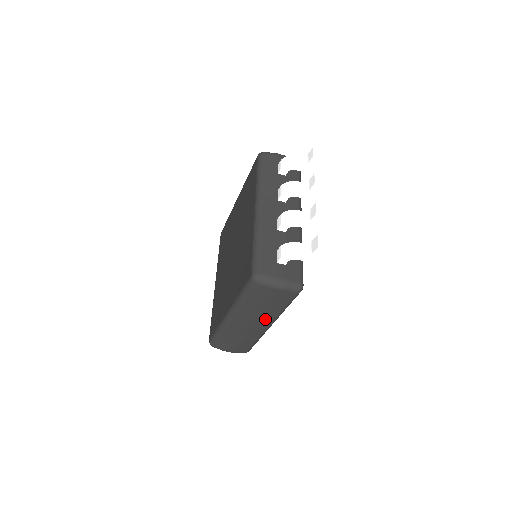
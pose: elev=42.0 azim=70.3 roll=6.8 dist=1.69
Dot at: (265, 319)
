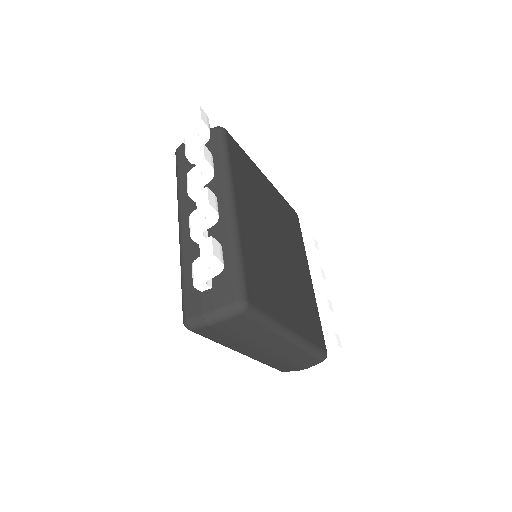
Dot at: (270, 341)
